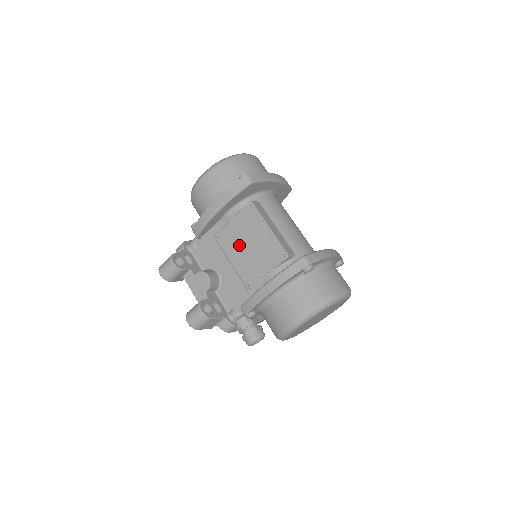
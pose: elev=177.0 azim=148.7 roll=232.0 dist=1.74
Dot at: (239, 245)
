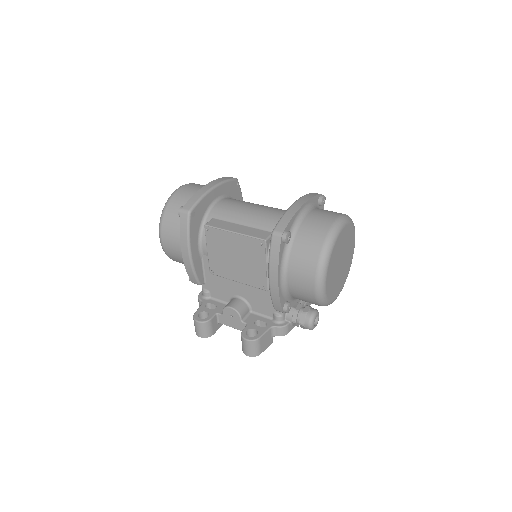
Dot at: (229, 264)
